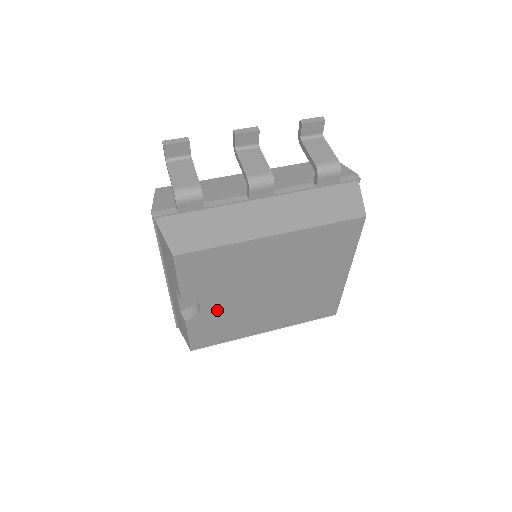
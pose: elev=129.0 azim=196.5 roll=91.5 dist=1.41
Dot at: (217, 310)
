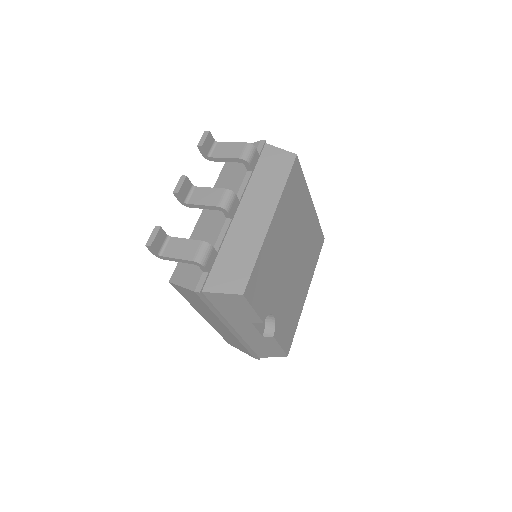
Dot at: (281, 308)
